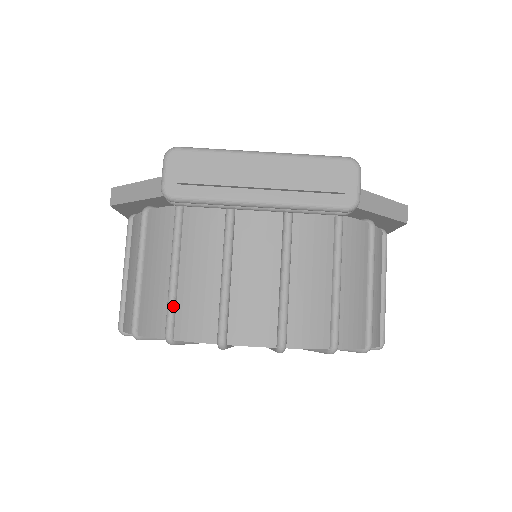
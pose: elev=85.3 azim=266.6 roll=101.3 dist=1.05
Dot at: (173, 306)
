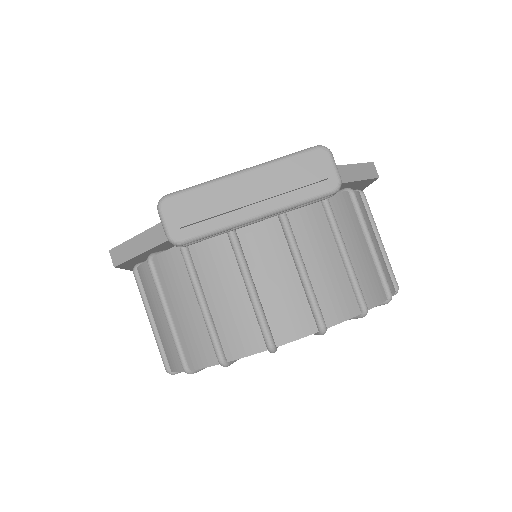
Dot at: (215, 333)
